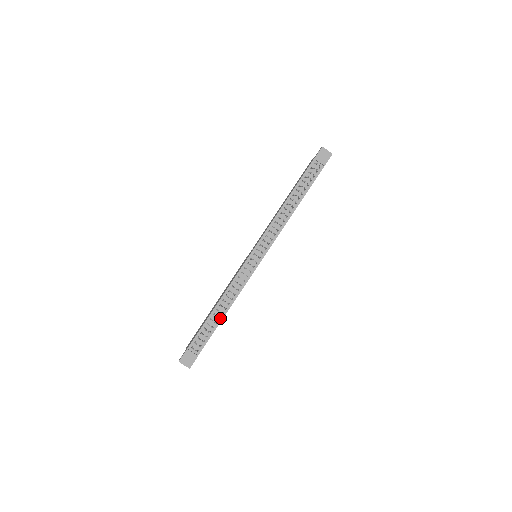
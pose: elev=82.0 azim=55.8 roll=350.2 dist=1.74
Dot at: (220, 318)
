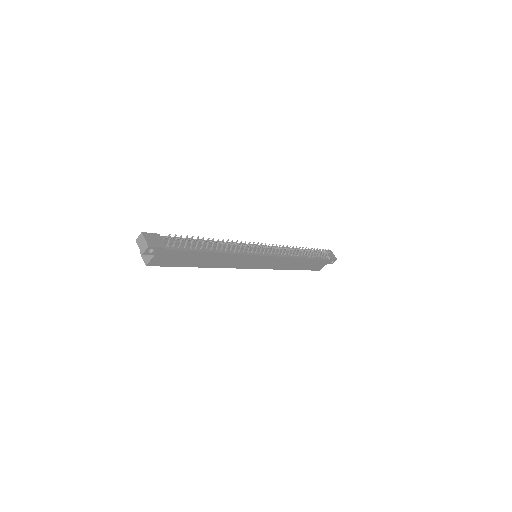
Dot at: (207, 249)
